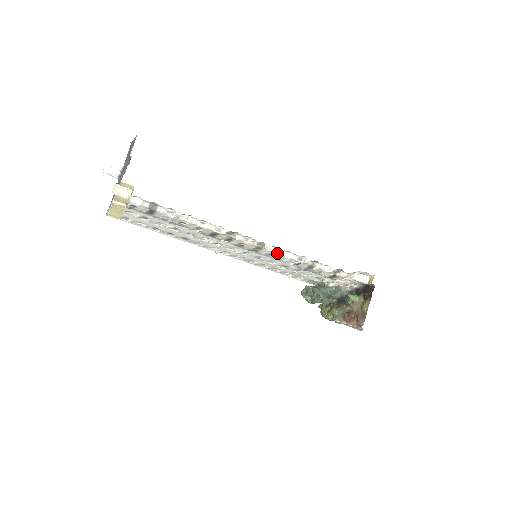
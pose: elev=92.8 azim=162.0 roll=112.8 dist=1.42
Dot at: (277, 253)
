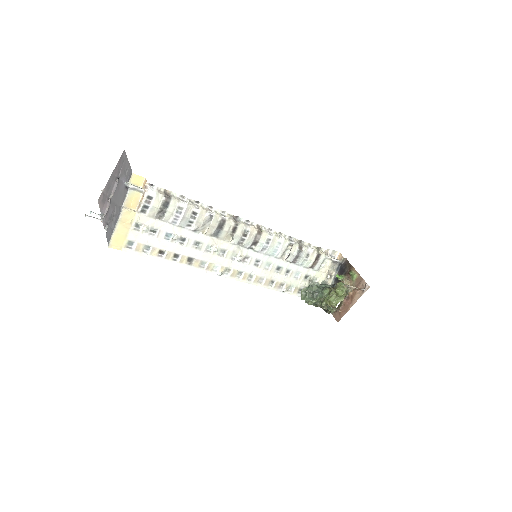
Dot at: (274, 235)
